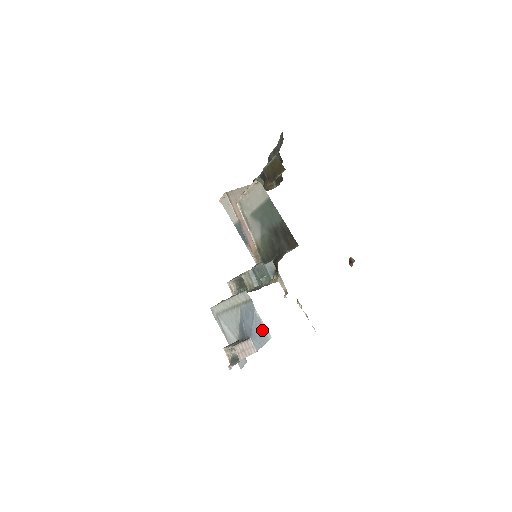
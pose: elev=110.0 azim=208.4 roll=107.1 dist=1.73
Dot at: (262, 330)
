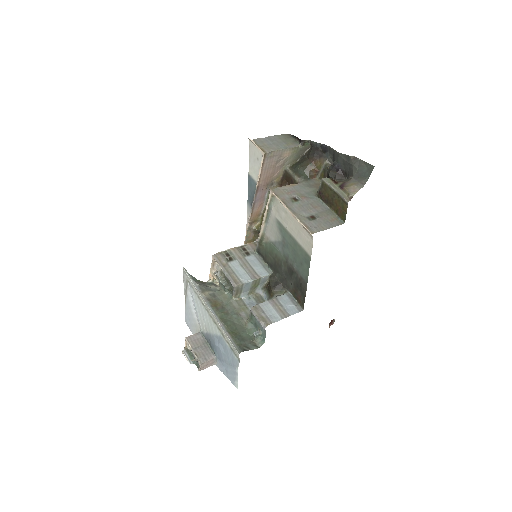
Dot at: (233, 376)
